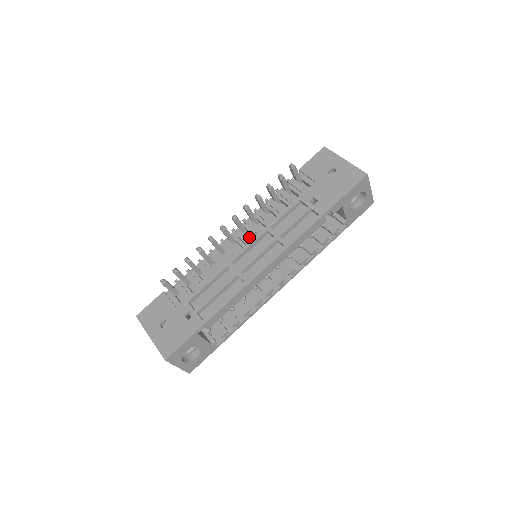
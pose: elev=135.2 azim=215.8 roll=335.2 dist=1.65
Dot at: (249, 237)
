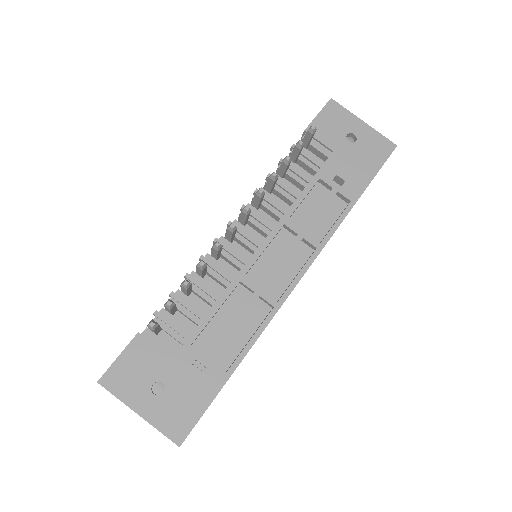
Dot at: occluded
